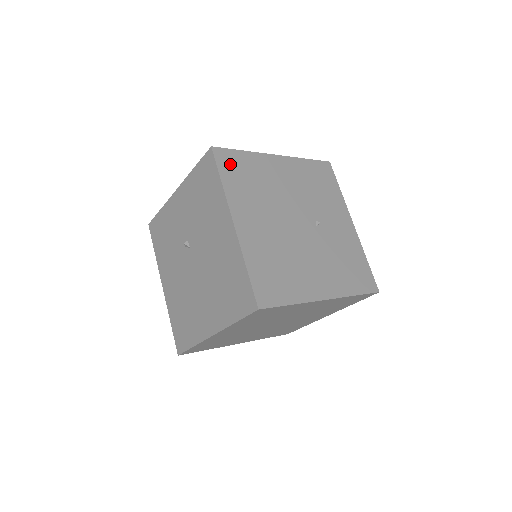
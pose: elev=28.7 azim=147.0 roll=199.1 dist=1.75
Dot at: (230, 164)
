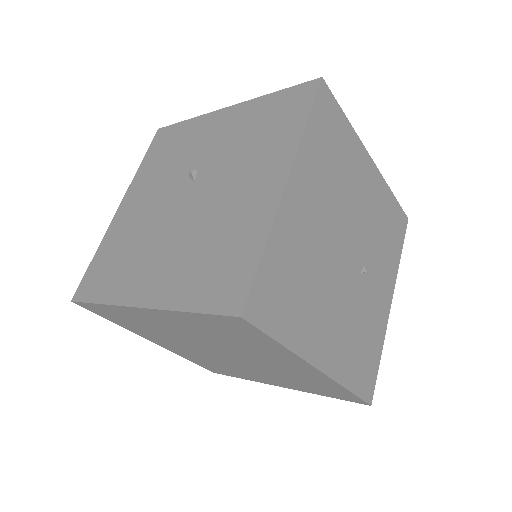
Dot at: (327, 116)
